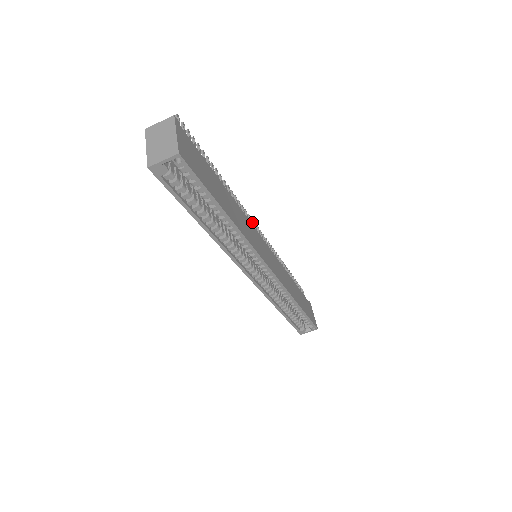
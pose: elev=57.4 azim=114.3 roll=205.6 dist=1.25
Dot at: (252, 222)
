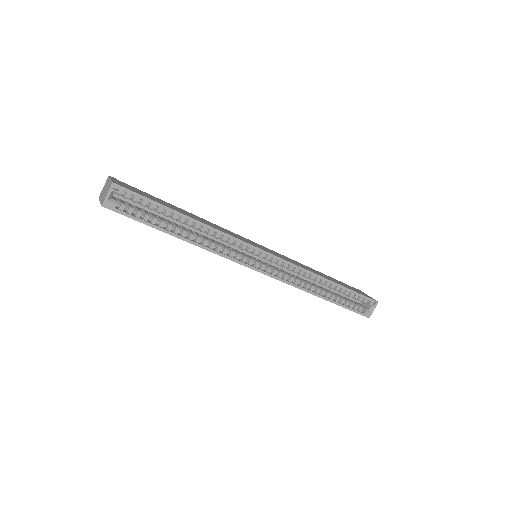
Dot at: occluded
